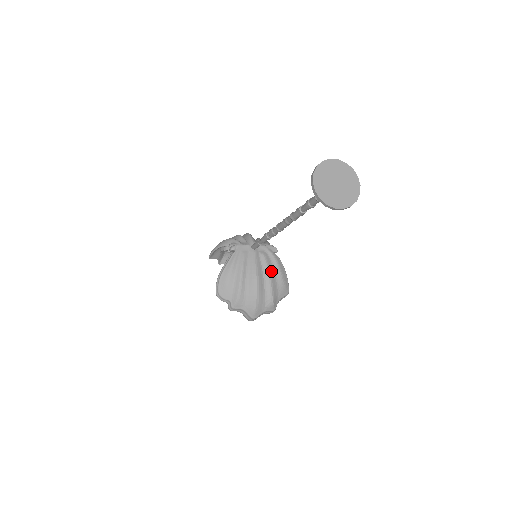
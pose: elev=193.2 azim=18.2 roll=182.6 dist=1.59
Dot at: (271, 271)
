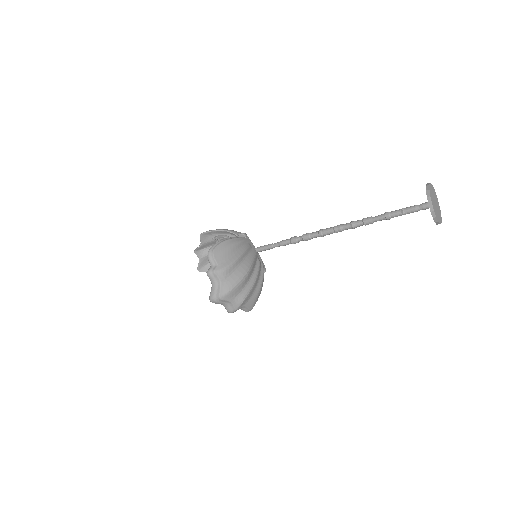
Dot at: (258, 277)
